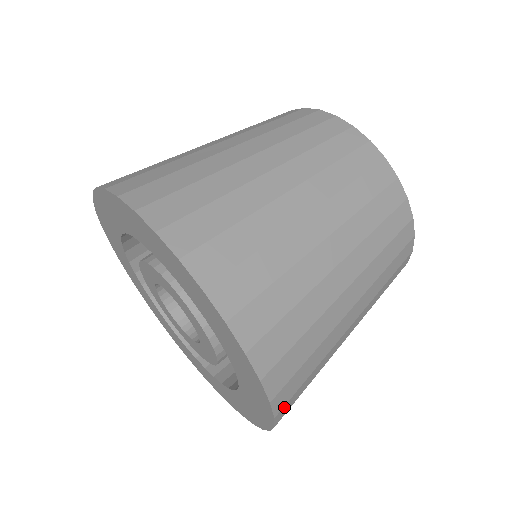
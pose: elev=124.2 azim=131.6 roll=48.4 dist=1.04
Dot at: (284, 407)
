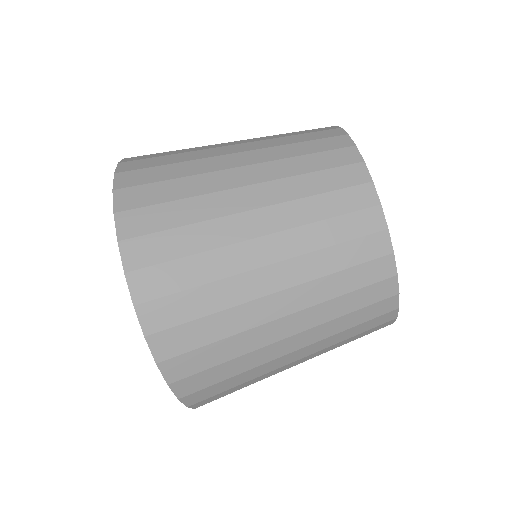
Dot at: occluded
